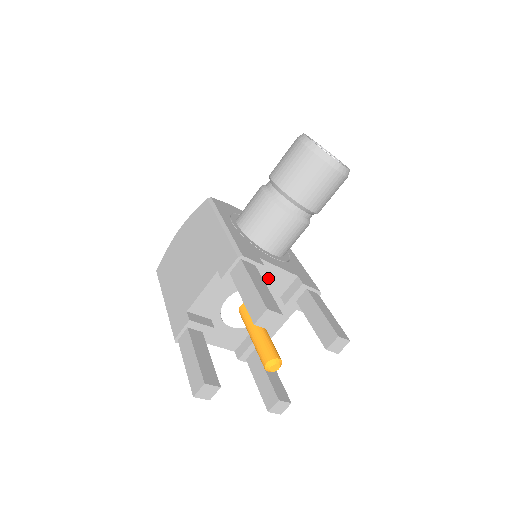
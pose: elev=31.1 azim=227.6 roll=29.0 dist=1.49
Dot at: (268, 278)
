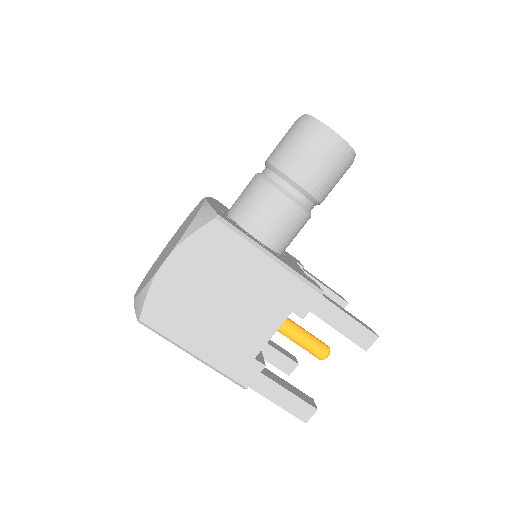
Dot at: occluded
